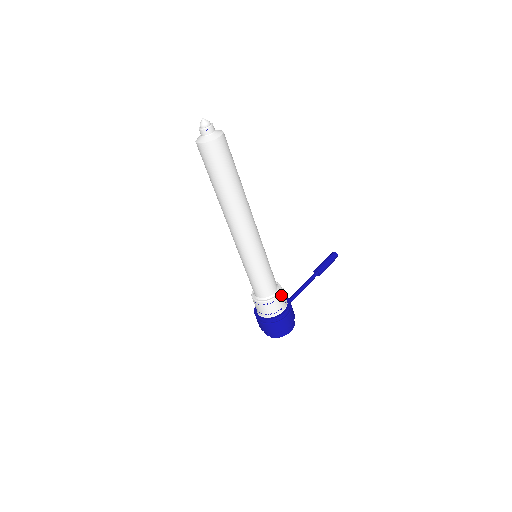
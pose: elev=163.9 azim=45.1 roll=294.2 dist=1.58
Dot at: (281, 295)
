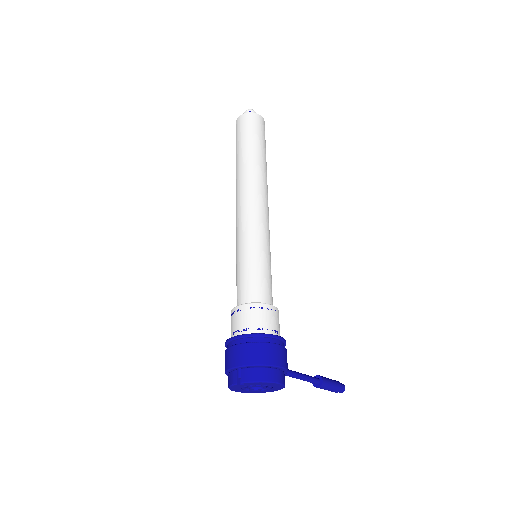
Dot at: (277, 314)
